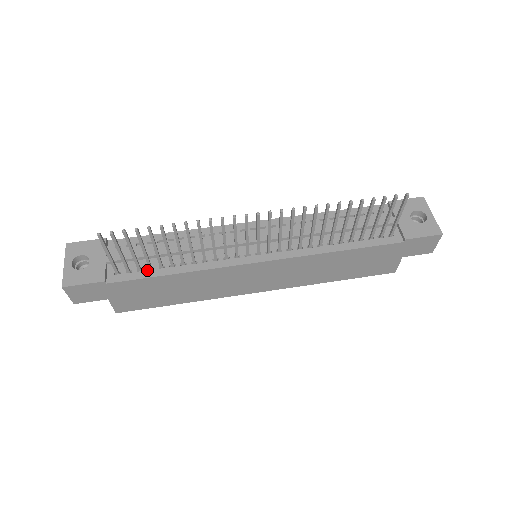
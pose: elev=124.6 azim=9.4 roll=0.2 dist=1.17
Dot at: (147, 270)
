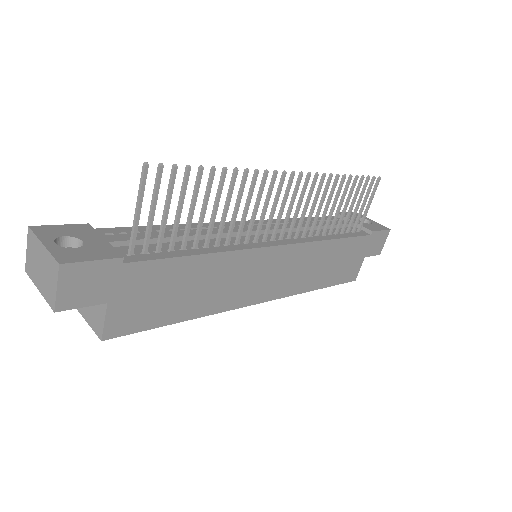
Dot at: (167, 251)
